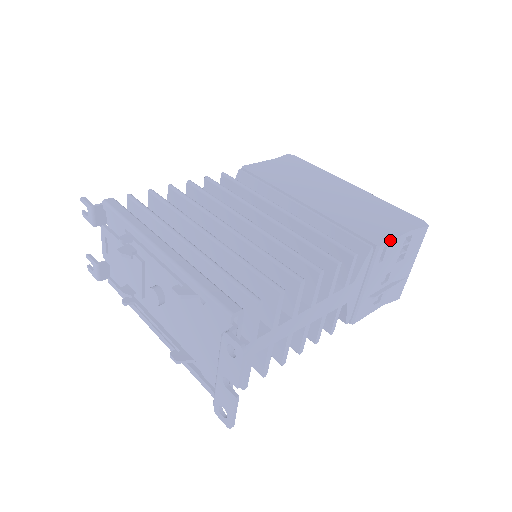
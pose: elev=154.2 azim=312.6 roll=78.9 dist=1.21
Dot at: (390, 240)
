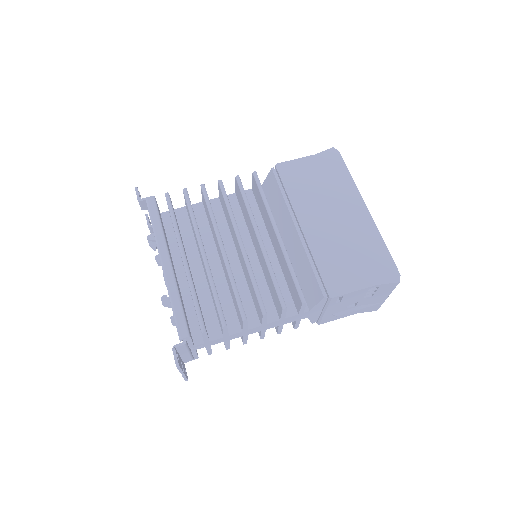
Dot at: (346, 293)
